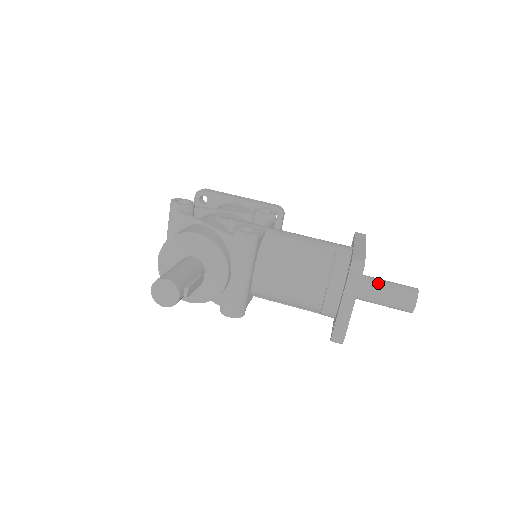
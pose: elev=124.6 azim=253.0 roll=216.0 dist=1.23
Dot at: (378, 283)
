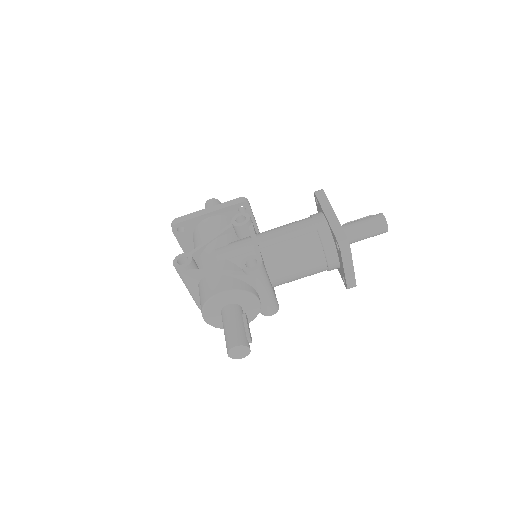
Dot at: (355, 229)
